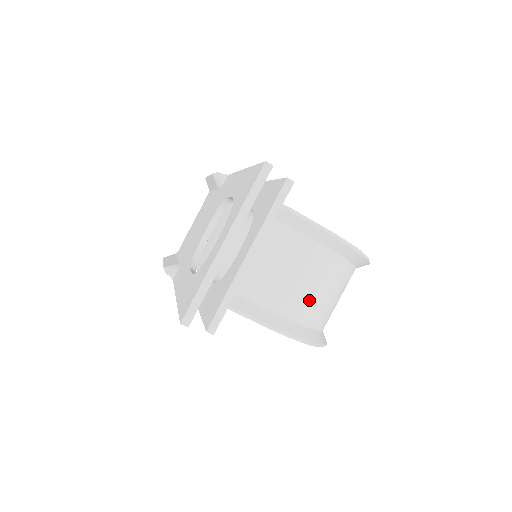
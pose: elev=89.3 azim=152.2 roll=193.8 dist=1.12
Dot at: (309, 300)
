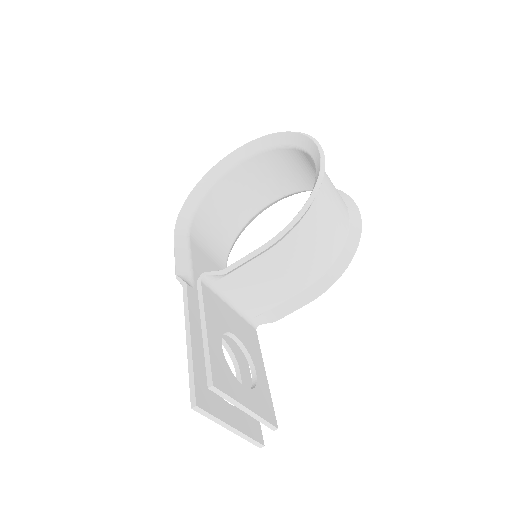
Dot at: (313, 262)
